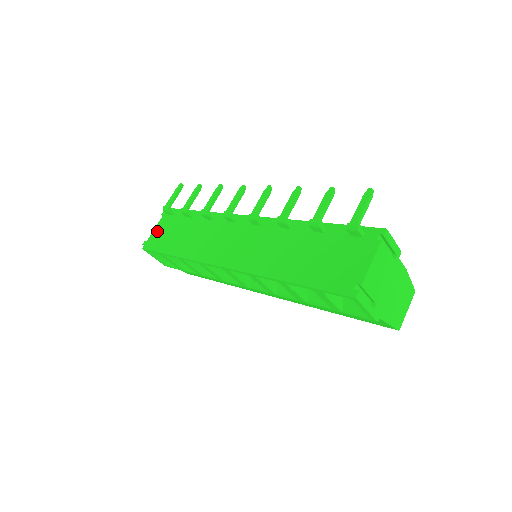
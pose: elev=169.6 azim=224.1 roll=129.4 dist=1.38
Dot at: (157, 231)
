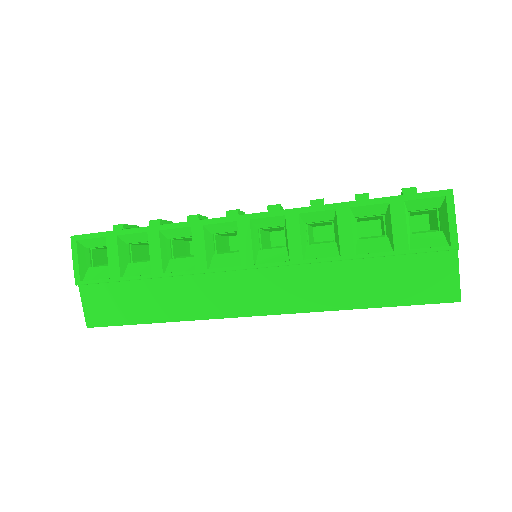
Dot at: occluded
